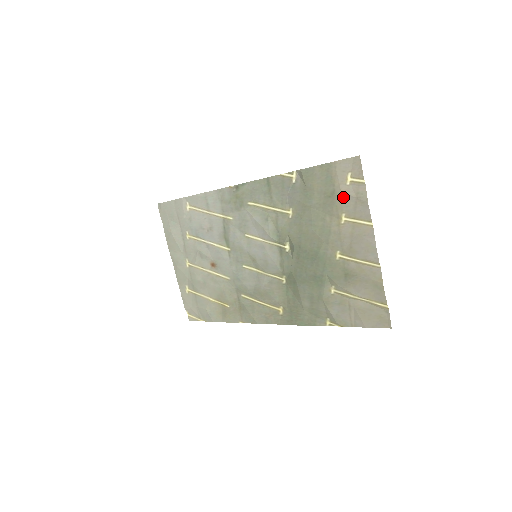
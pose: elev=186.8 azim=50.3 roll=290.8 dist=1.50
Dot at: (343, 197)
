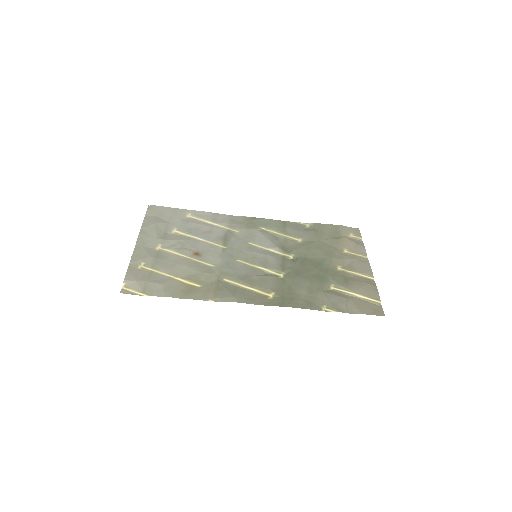
Dot at: (347, 241)
